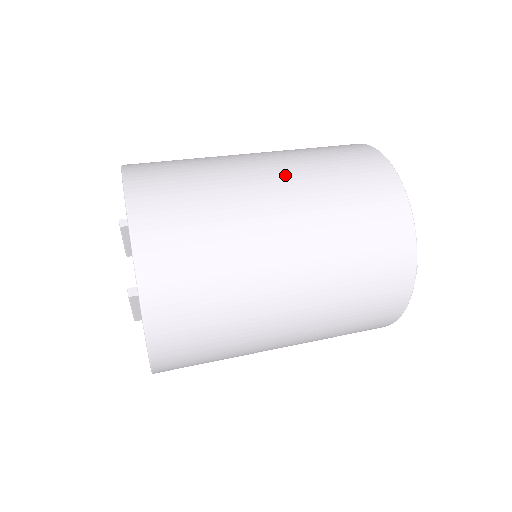
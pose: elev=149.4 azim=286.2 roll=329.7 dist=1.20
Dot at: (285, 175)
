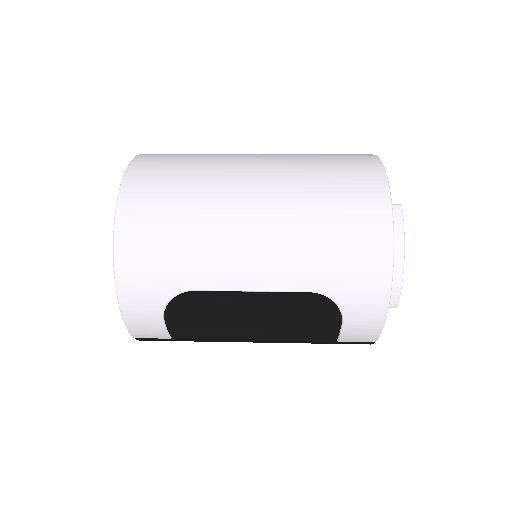
Dot at: occluded
